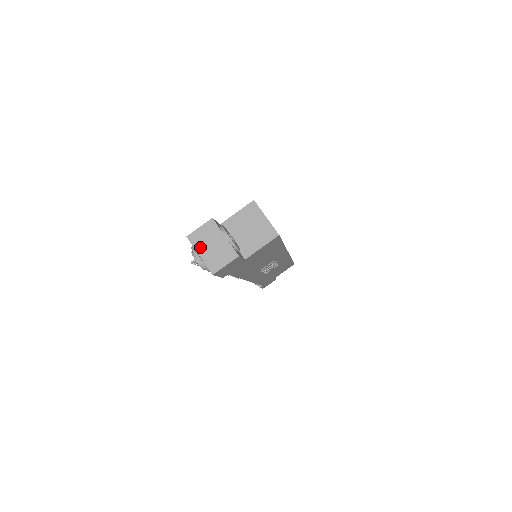
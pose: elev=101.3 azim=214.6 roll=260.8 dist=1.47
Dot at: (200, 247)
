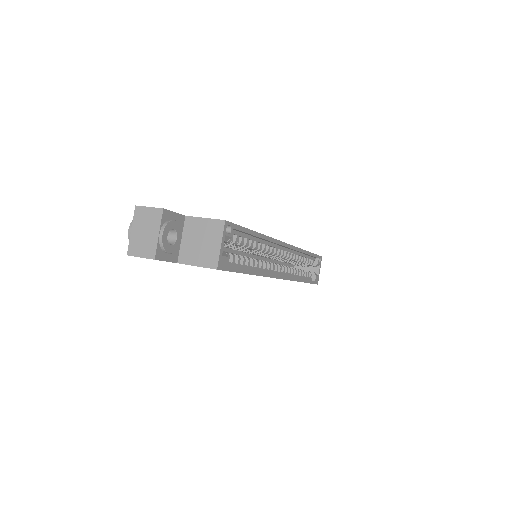
Dot at: (137, 224)
